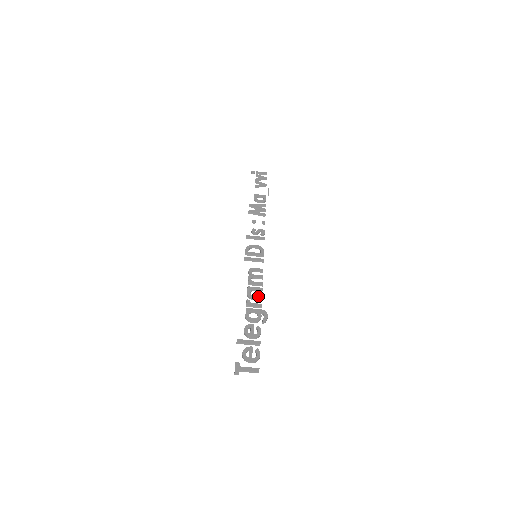
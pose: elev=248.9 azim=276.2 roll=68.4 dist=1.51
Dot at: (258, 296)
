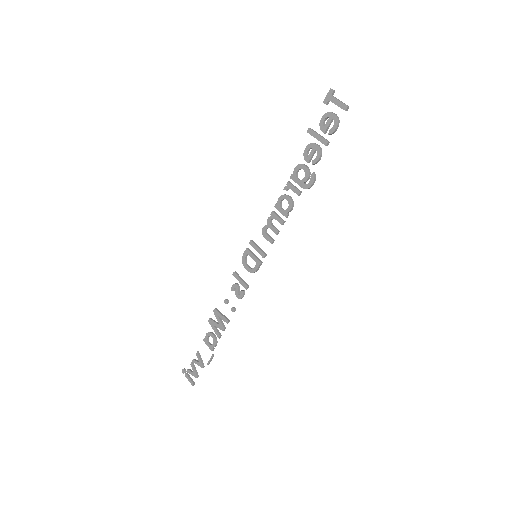
Dot at: (291, 203)
